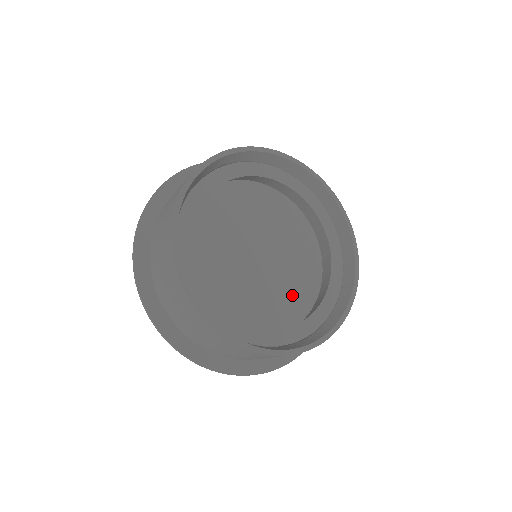
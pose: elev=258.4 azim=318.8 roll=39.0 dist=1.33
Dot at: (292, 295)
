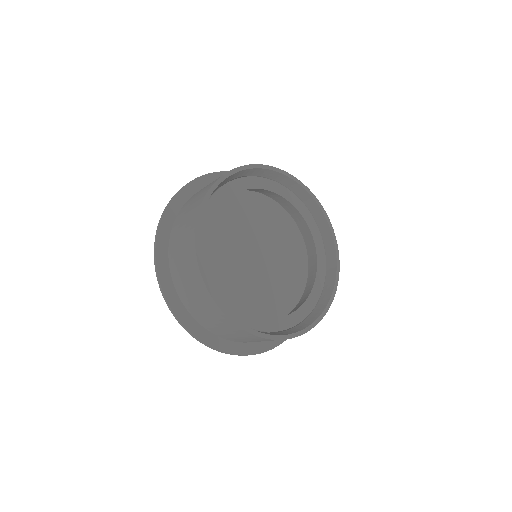
Dot at: (286, 286)
